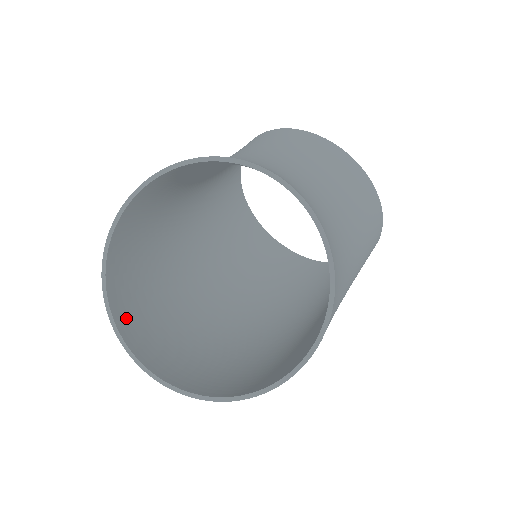
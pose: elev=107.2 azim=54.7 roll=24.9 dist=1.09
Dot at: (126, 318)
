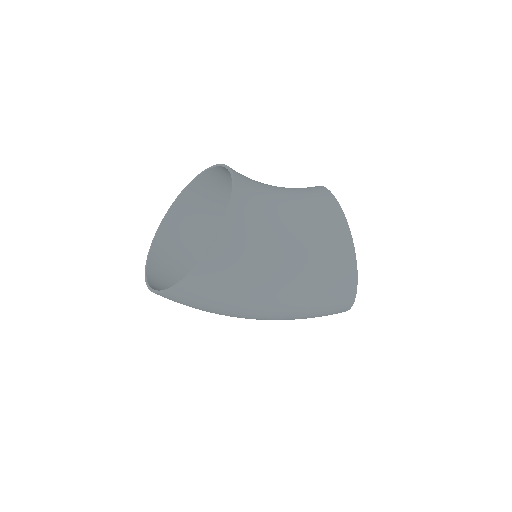
Dot at: (161, 255)
